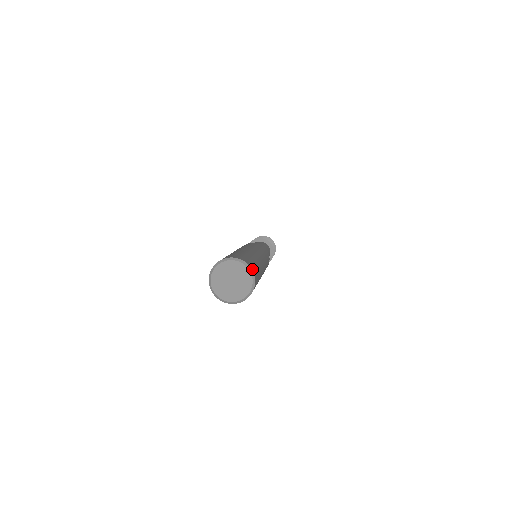
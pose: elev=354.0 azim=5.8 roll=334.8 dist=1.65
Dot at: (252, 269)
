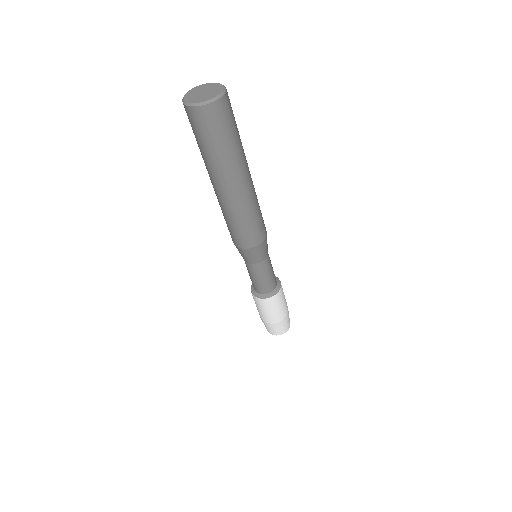
Dot at: occluded
